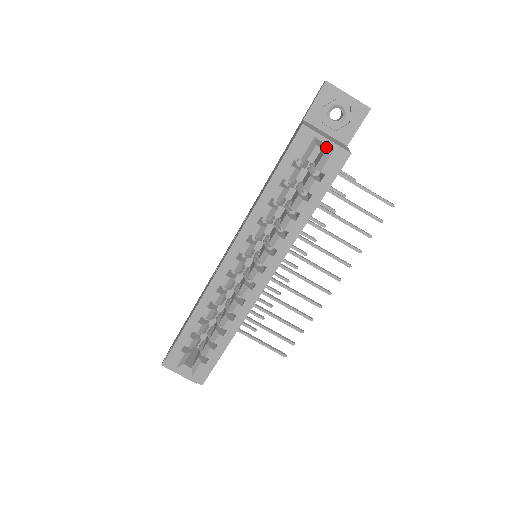
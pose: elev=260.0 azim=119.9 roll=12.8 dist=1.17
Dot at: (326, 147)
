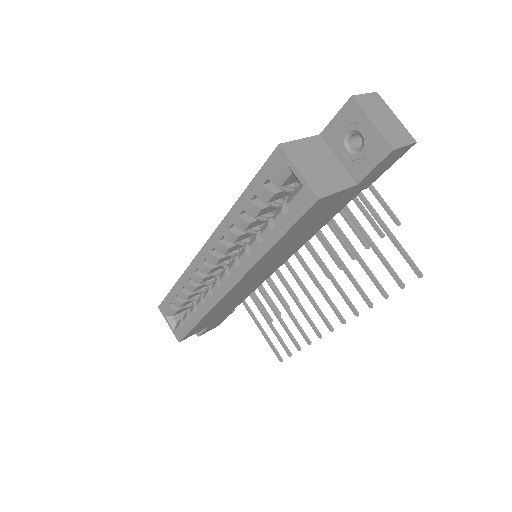
Dot at: (298, 180)
